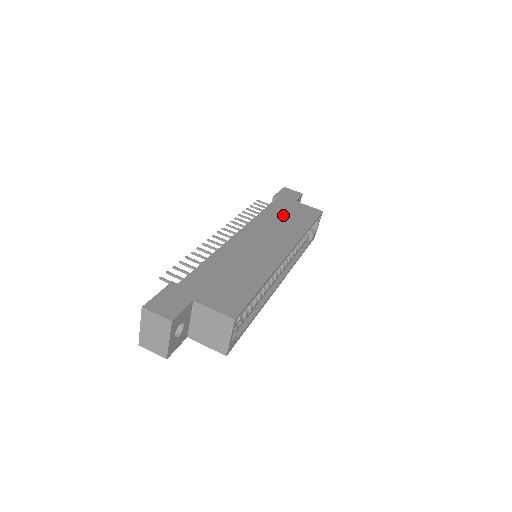
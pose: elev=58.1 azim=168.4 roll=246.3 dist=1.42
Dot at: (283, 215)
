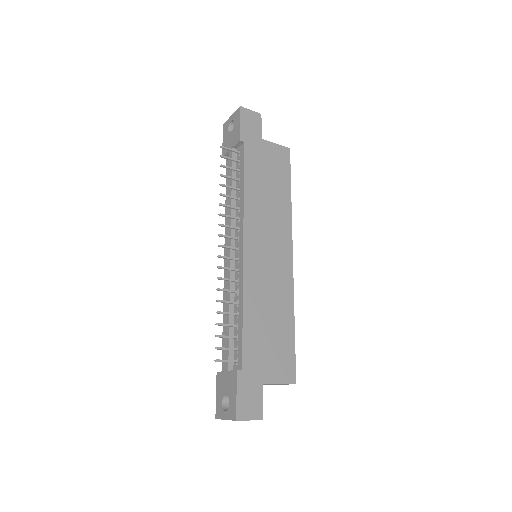
Dot at: (264, 182)
